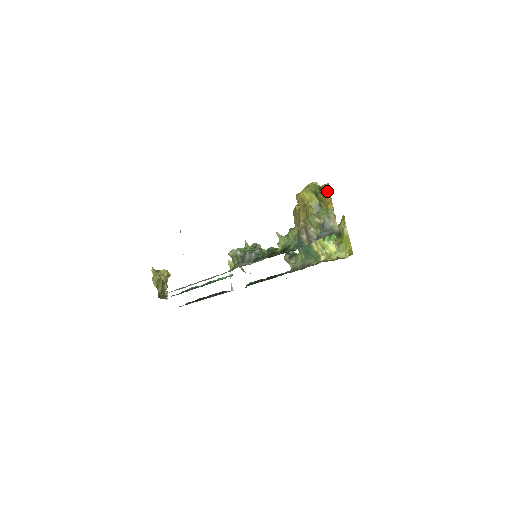
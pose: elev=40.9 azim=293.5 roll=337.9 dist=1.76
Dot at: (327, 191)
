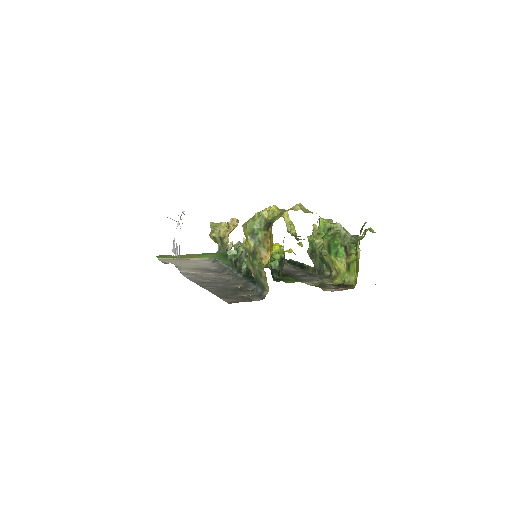
Dot at: (271, 230)
